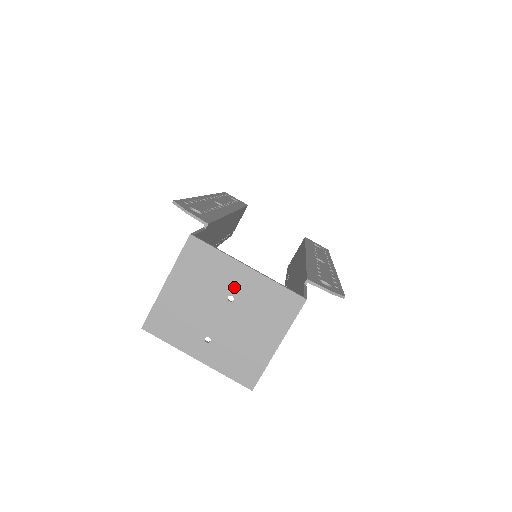
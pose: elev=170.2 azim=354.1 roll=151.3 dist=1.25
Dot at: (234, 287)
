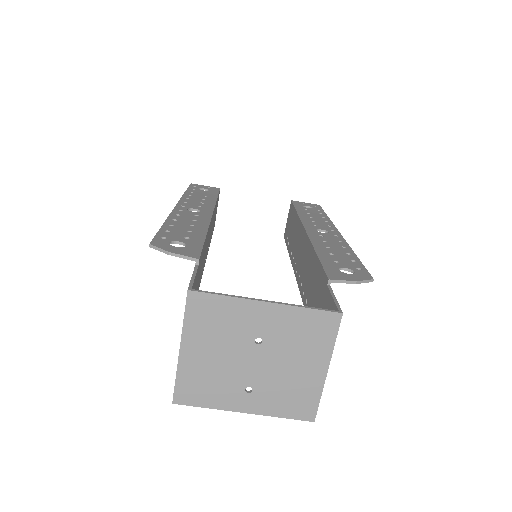
Dot at: (258, 328)
